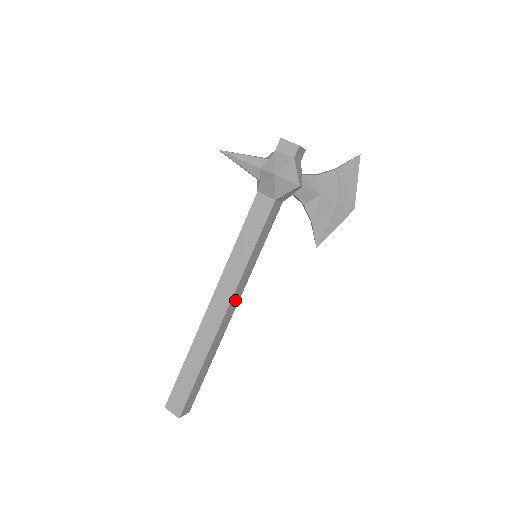
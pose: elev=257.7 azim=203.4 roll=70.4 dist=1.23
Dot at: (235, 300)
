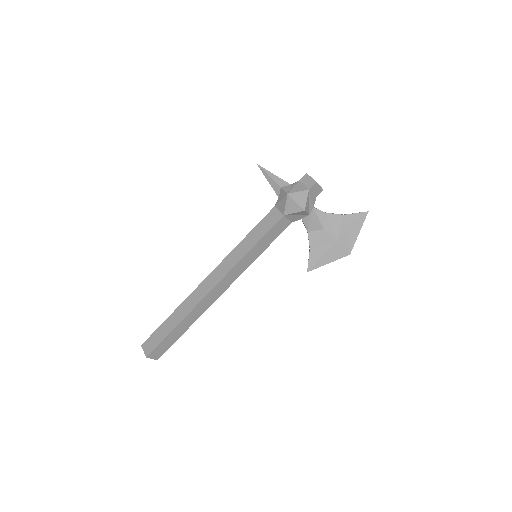
Dot at: (226, 282)
